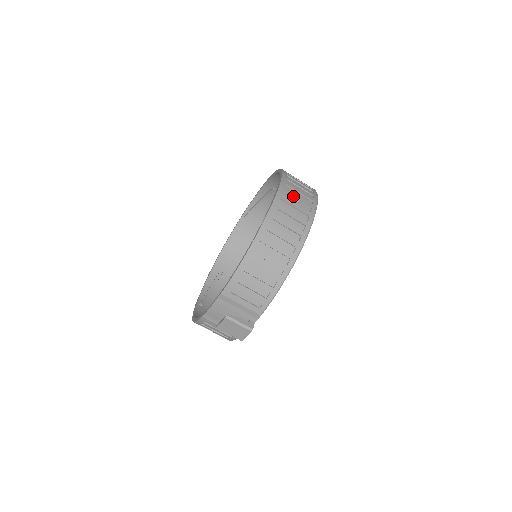
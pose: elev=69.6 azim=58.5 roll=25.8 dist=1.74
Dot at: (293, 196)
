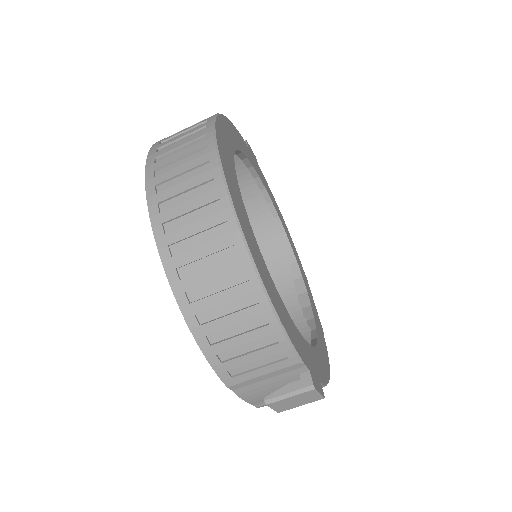
Dot at: (172, 177)
